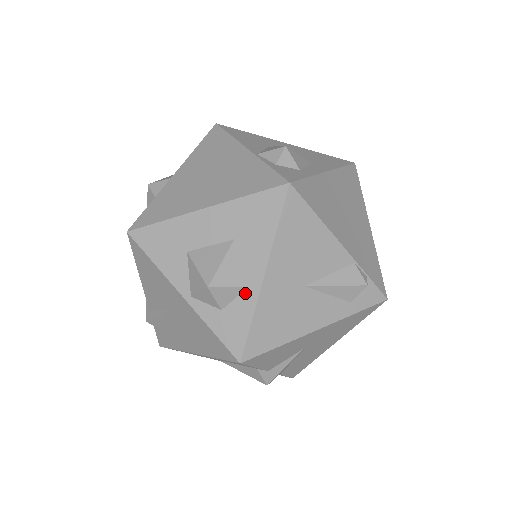
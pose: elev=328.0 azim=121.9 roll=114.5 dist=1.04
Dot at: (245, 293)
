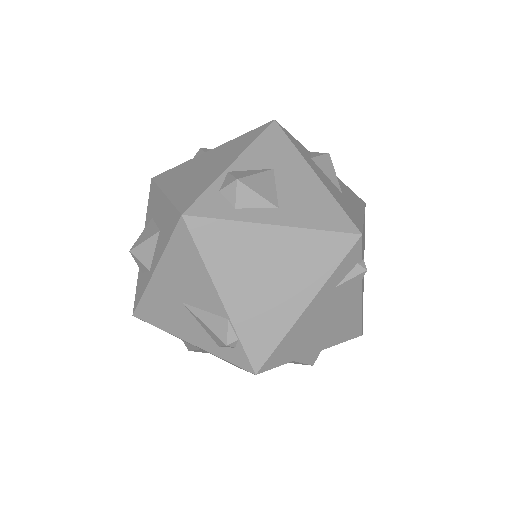
Dot at: (148, 273)
